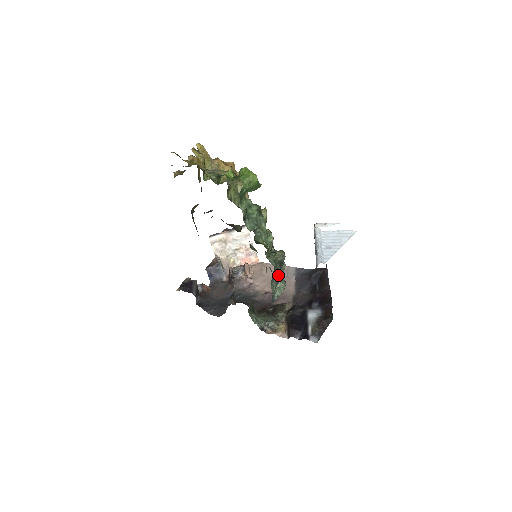
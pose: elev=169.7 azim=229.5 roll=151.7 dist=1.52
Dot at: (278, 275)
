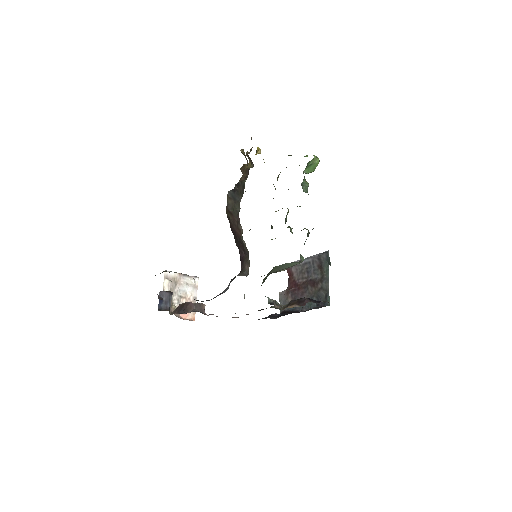
Dot at: occluded
